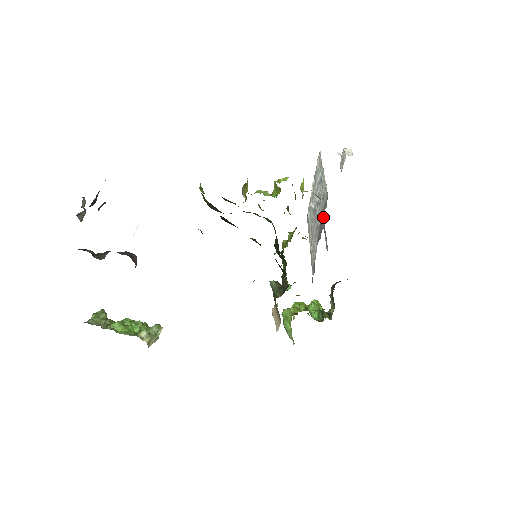
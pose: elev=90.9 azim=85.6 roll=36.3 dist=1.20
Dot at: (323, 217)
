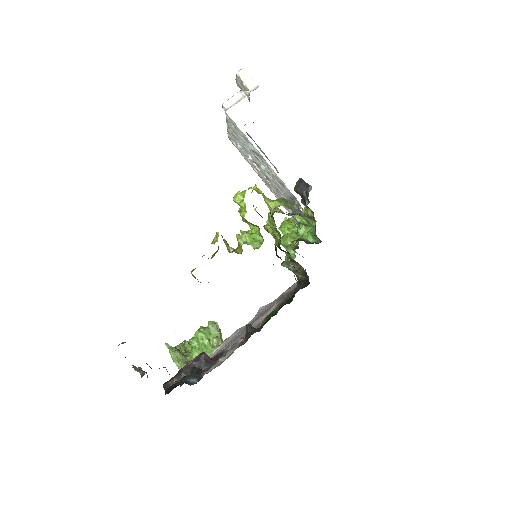
Dot at: occluded
